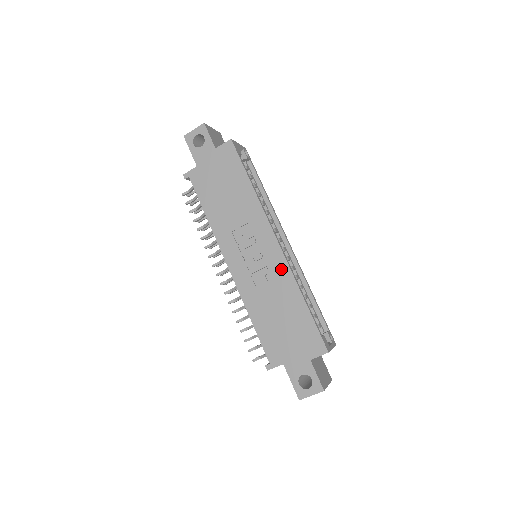
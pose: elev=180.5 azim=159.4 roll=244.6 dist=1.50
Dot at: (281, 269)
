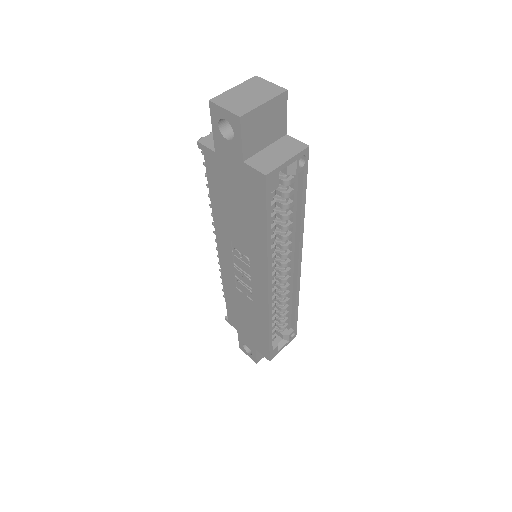
Dot at: (261, 304)
